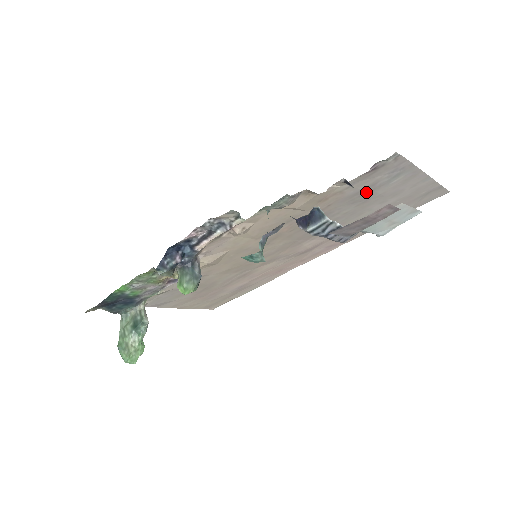
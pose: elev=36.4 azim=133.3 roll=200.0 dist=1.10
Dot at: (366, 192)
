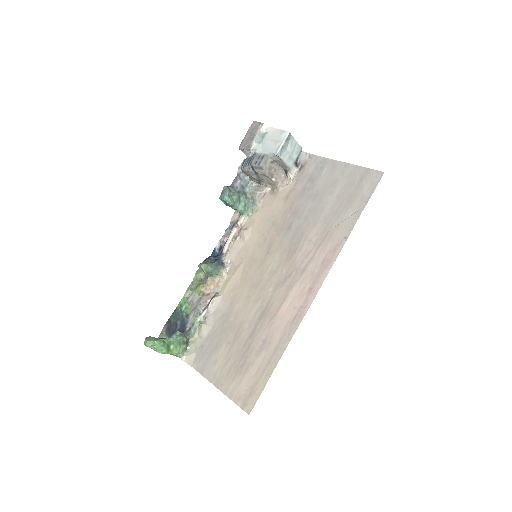
Dot at: (310, 186)
